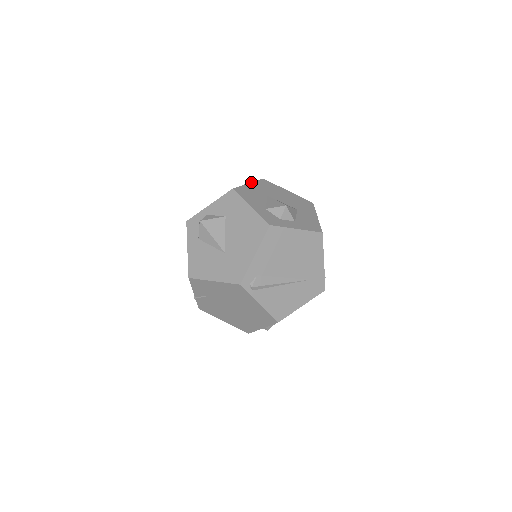
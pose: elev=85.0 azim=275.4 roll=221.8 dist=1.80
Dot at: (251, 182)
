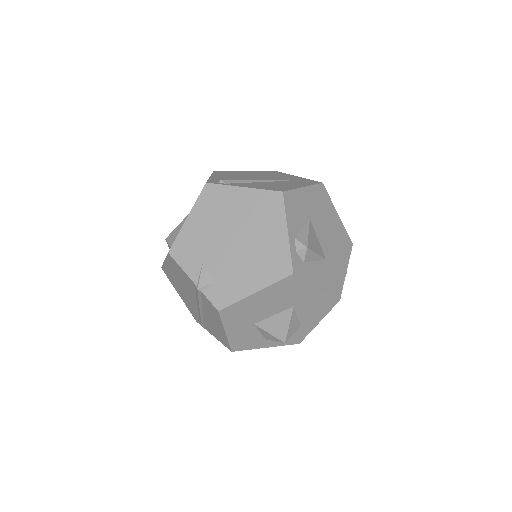
Dot at: occluded
